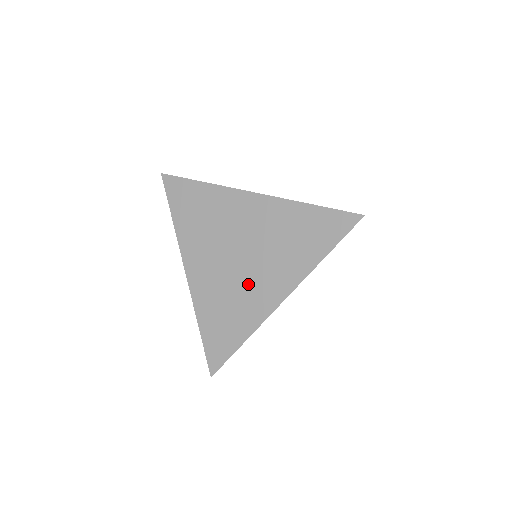
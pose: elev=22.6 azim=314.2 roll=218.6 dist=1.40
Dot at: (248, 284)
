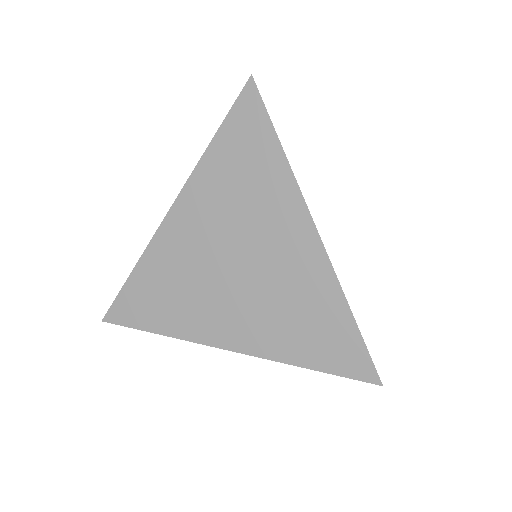
Dot at: (275, 270)
